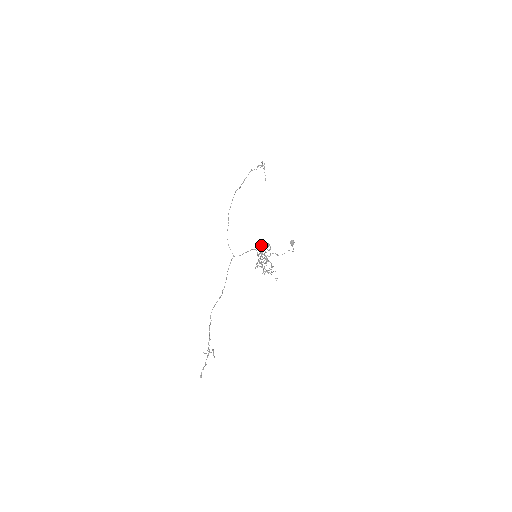
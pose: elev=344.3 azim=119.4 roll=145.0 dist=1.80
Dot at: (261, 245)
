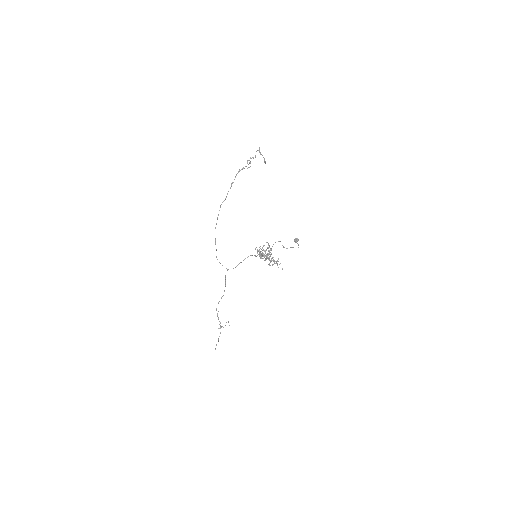
Dot at: (259, 249)
